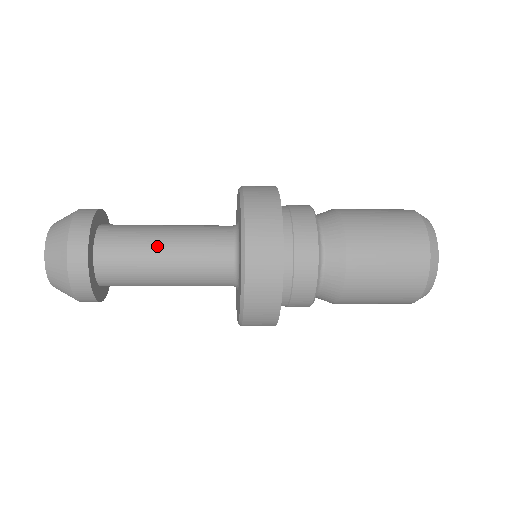
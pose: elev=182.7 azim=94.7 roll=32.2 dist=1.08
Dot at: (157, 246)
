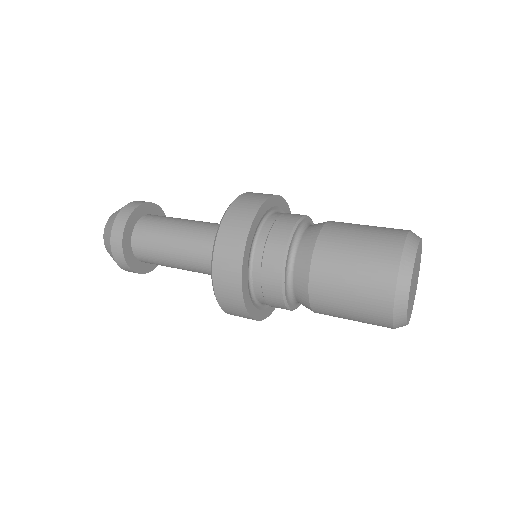
Dot at: (171, 242)
